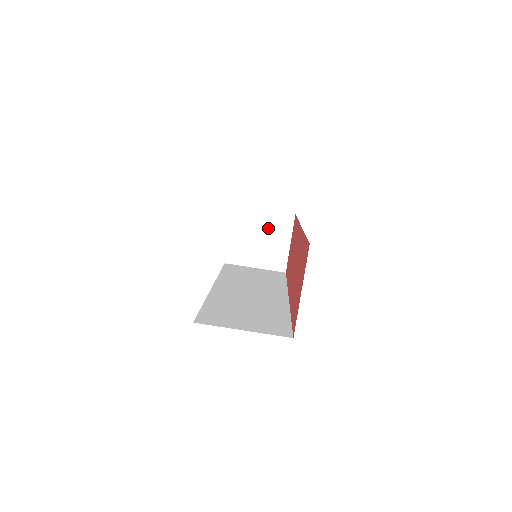
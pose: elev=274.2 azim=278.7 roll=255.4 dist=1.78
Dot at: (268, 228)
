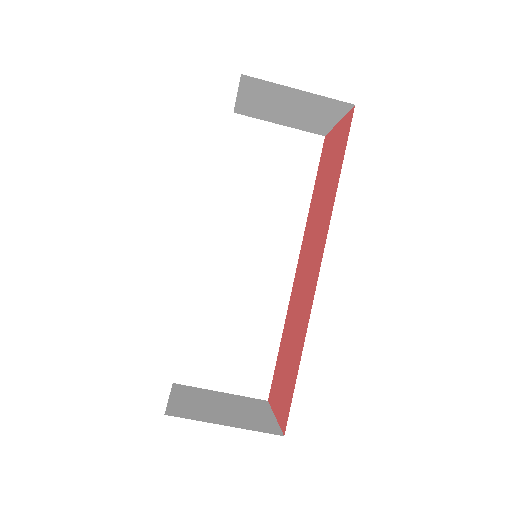
Dot at: (304, 104)
